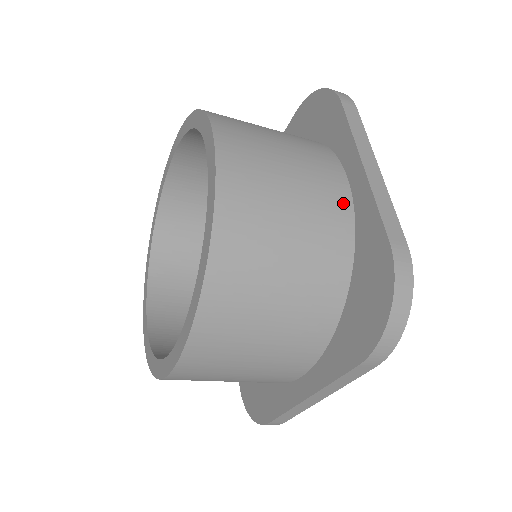
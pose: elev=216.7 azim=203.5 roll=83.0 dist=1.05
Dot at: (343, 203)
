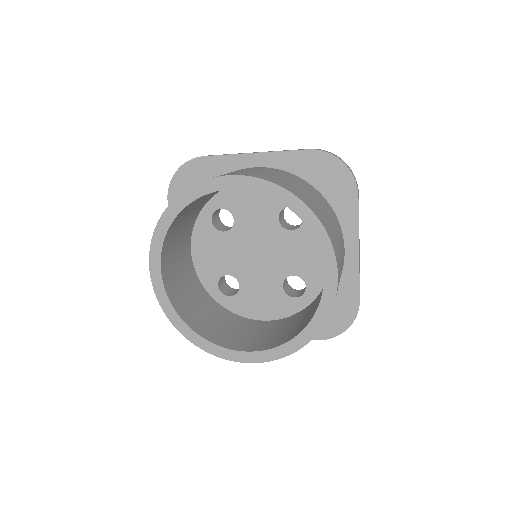
Dot at: occluded
